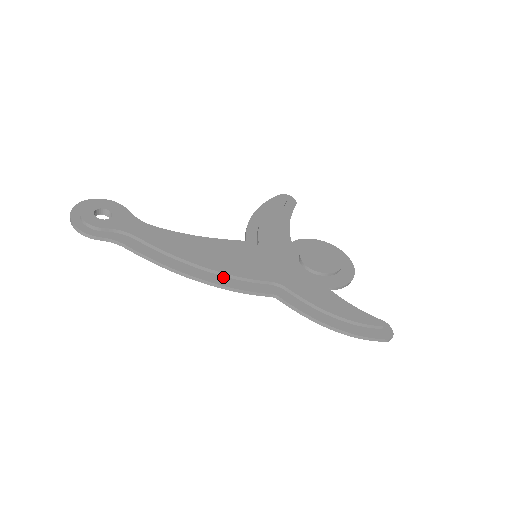
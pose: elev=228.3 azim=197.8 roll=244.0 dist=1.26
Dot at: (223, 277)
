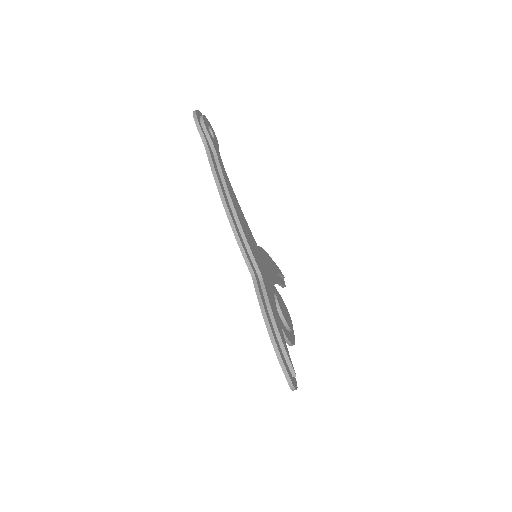
Dot at: (238, 229)
